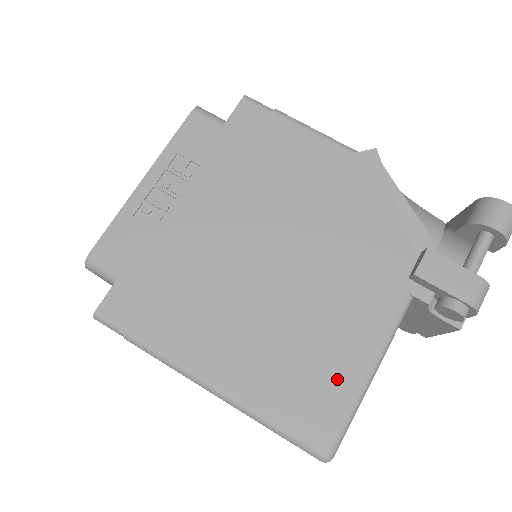
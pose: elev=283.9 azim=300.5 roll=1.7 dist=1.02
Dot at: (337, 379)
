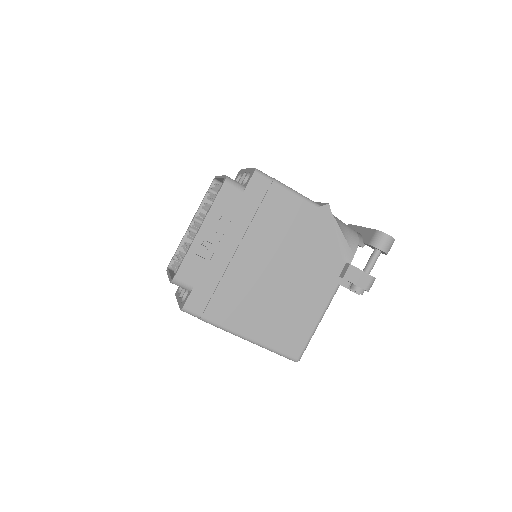
Dot at: (303, 328)
